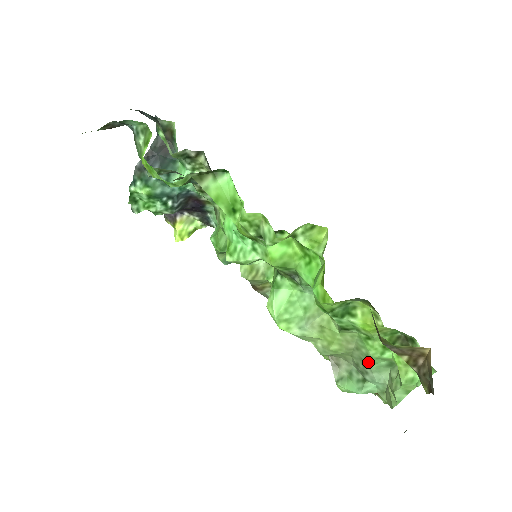
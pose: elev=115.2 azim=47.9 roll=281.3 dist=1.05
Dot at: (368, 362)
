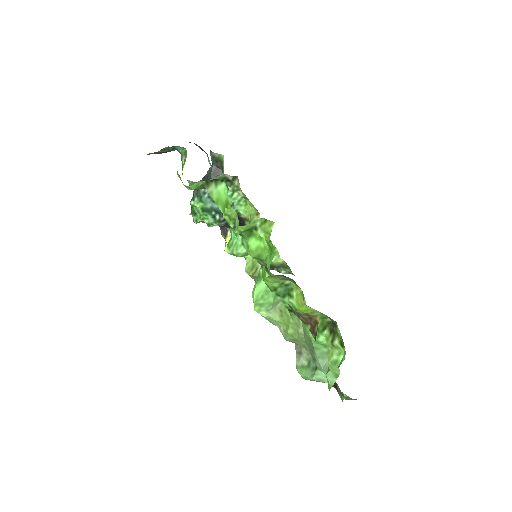
Dot at: (312, 346)
